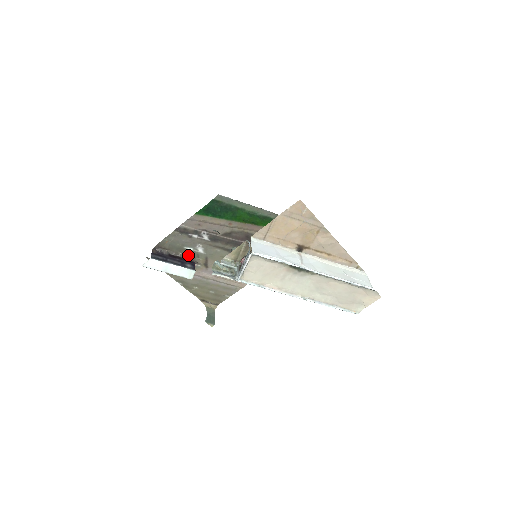
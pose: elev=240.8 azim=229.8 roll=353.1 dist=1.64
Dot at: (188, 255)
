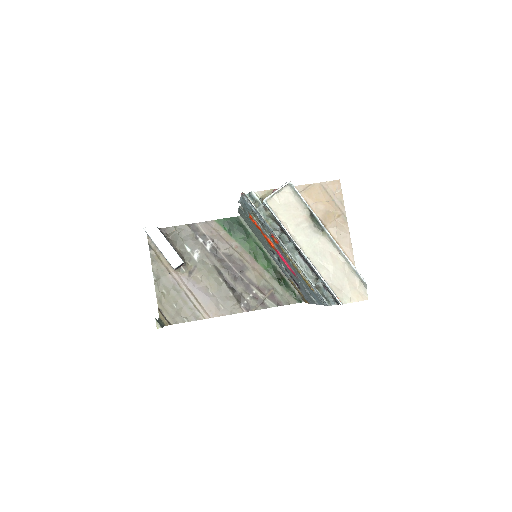
Dot at: (182, 254)
